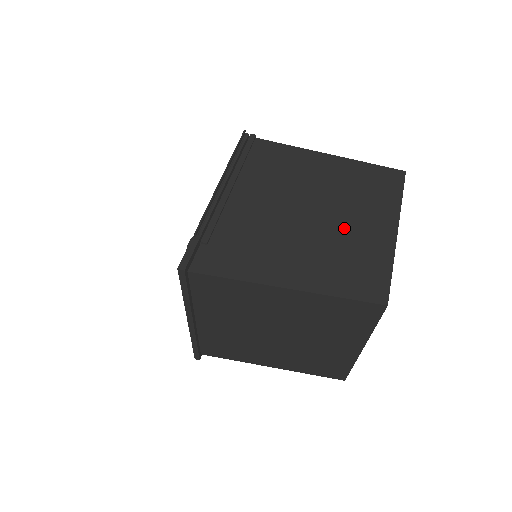
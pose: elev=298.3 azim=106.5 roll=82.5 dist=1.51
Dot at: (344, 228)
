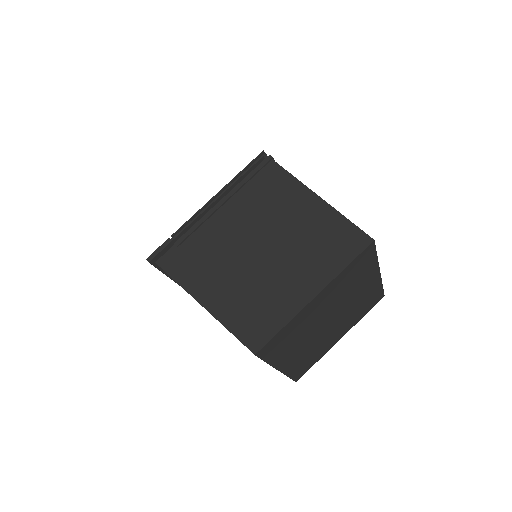
Dot at: (275, 275)
